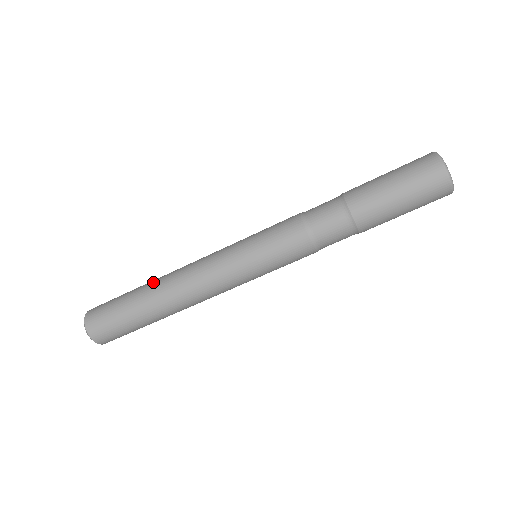
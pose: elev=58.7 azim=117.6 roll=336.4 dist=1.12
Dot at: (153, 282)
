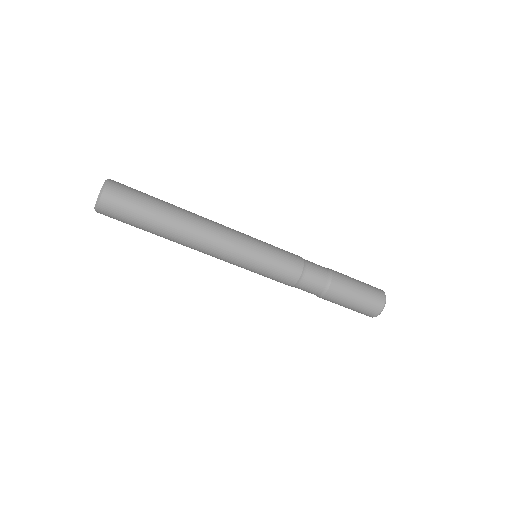
Dot at: occluded
